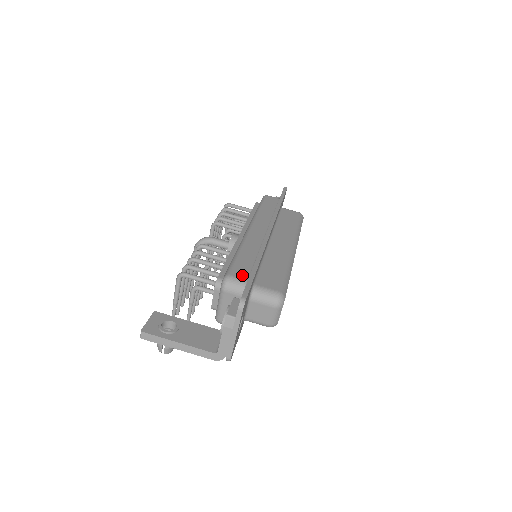
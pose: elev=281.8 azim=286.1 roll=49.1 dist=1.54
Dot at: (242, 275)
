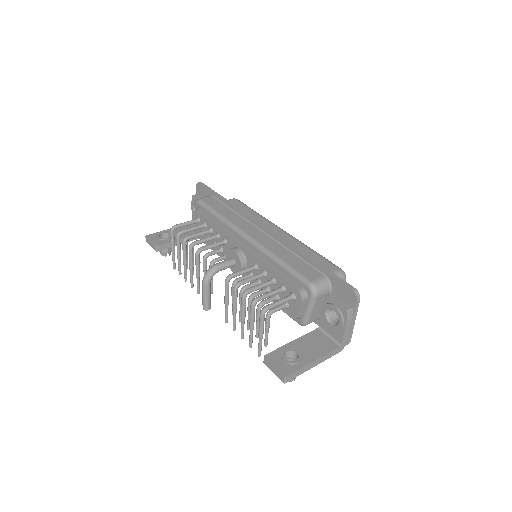
Dot at: (316, 275)
